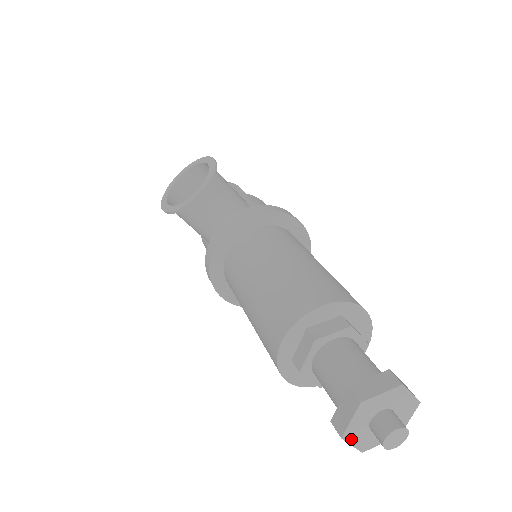
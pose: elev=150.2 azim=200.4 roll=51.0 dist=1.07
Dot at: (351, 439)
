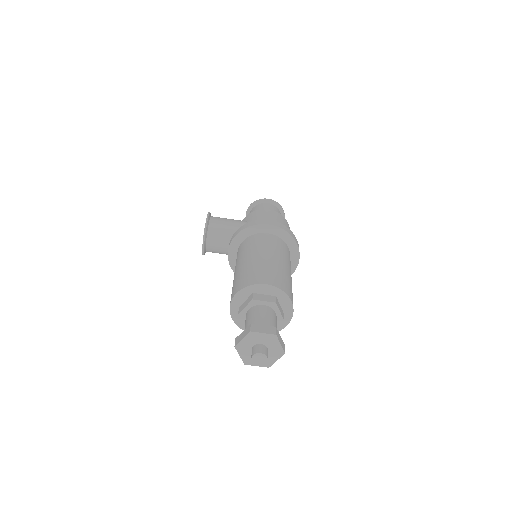
Dot at: (252, 363)
